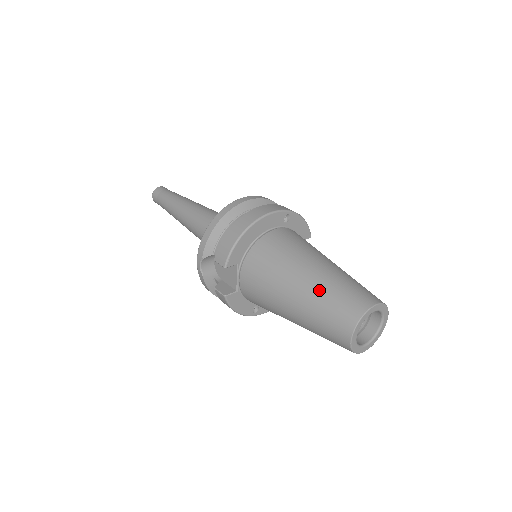
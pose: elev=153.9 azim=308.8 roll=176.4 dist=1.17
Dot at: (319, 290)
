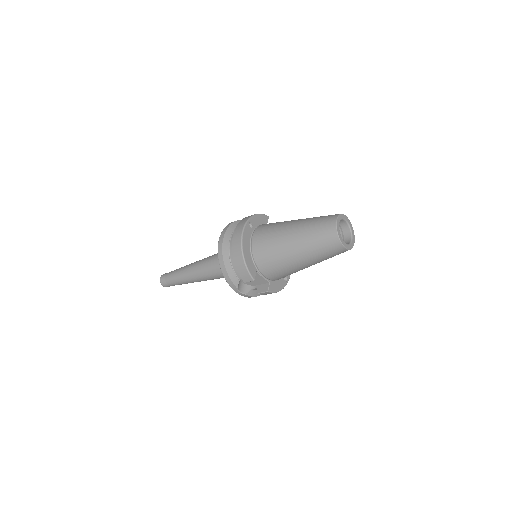
Dot at: (306, 242)
